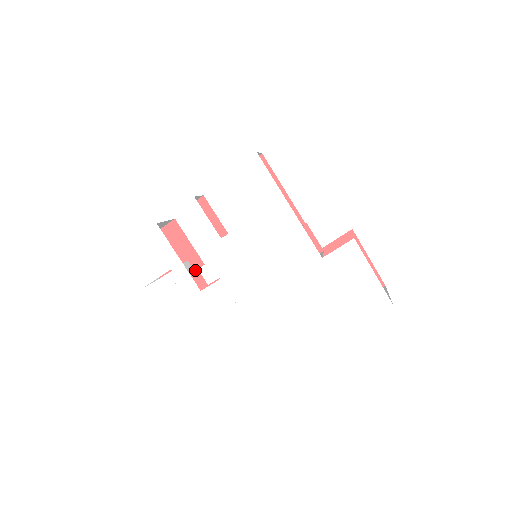
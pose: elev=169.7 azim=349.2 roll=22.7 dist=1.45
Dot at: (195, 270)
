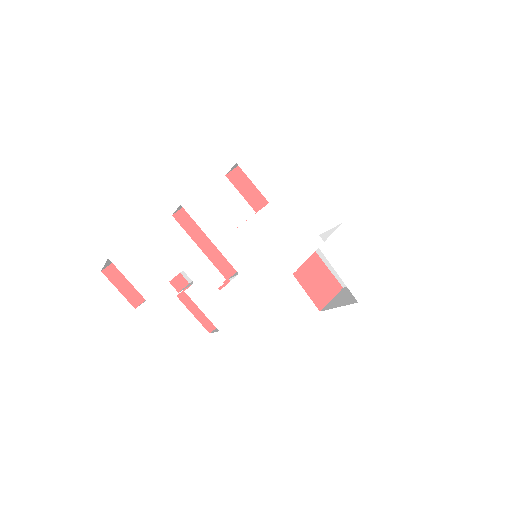
Dot at: occluded
